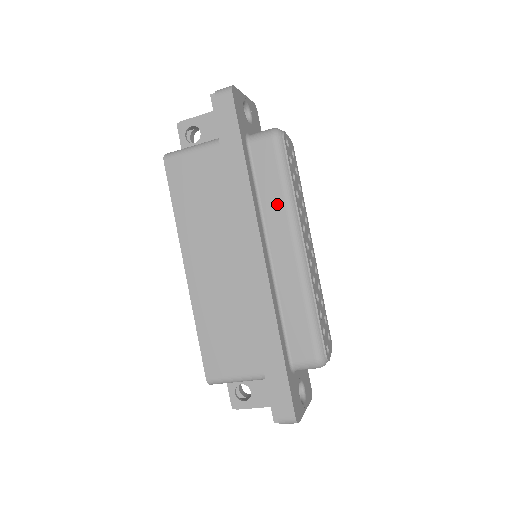
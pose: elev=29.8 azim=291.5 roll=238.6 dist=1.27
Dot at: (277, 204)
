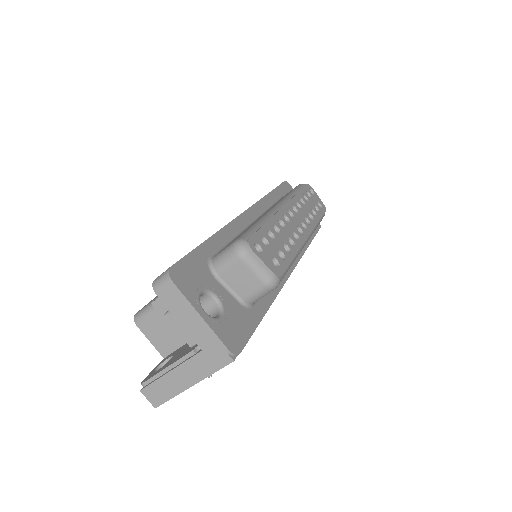
Dot at: occluded
